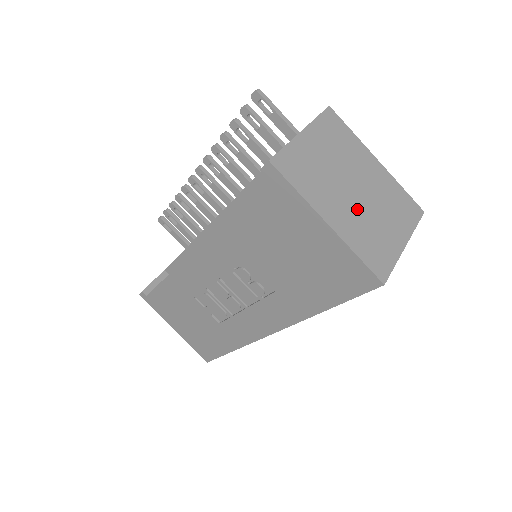
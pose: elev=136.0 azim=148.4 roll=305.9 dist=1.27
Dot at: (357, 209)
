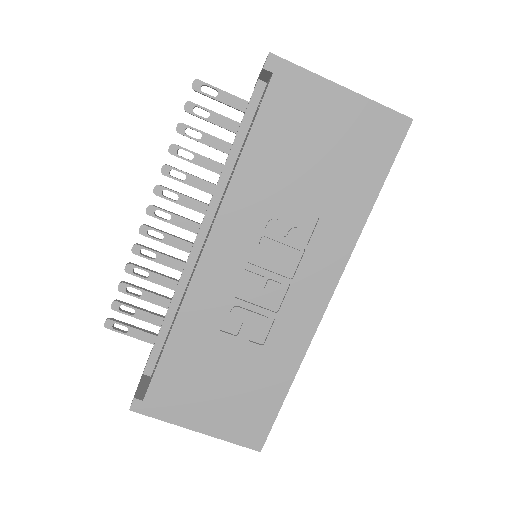
Dot at: occluded
